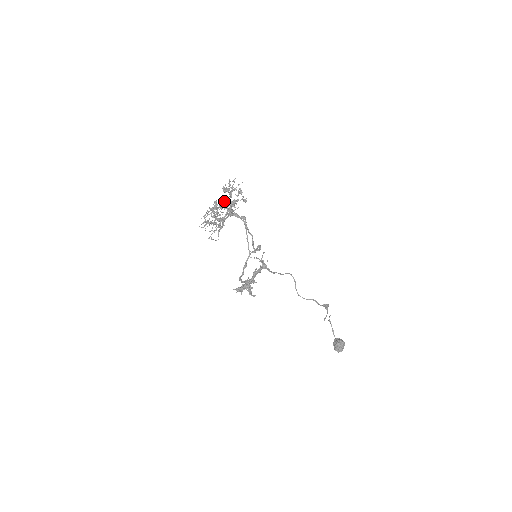
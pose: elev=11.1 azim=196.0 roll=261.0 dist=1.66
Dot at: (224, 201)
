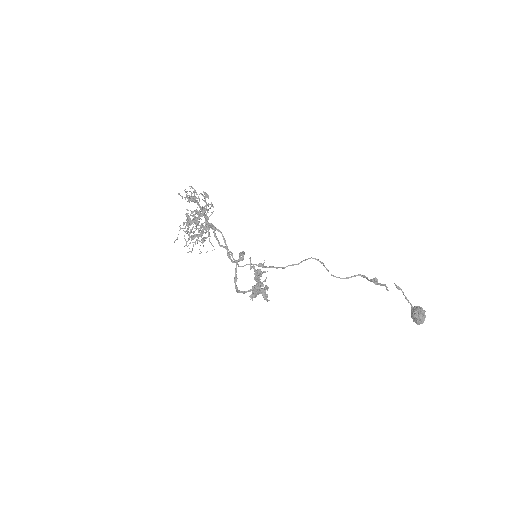
Dot at: (190, 215)
